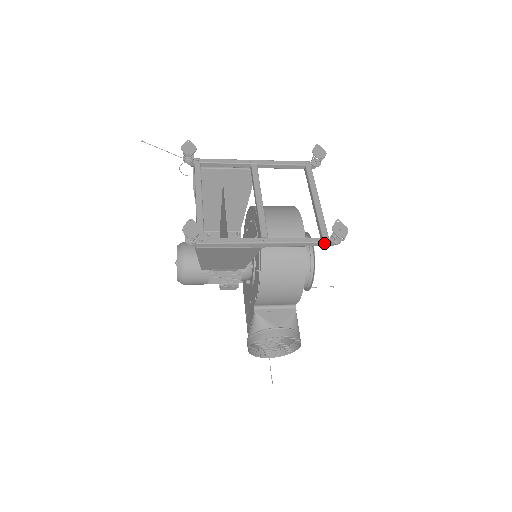
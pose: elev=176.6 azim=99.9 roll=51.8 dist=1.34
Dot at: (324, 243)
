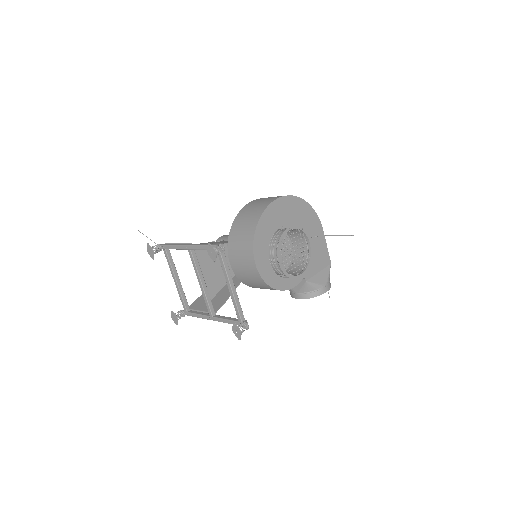
Dot at: occluded
